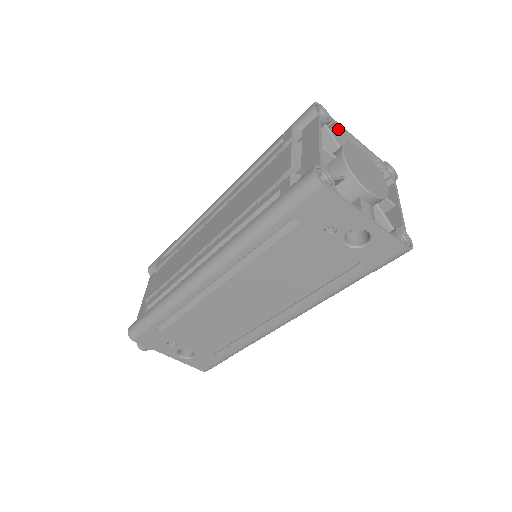
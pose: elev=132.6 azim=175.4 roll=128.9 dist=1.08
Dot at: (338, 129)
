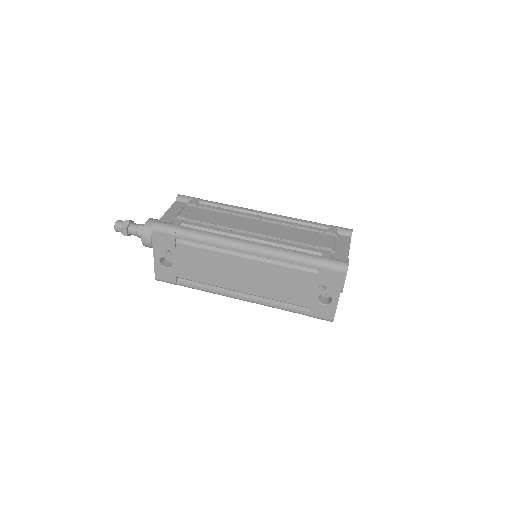
Dot at: occluded
